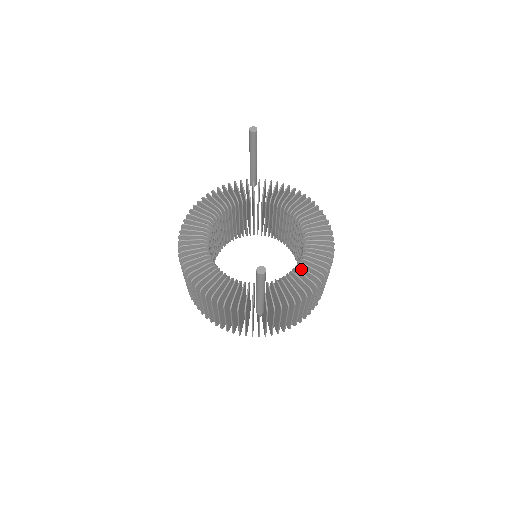
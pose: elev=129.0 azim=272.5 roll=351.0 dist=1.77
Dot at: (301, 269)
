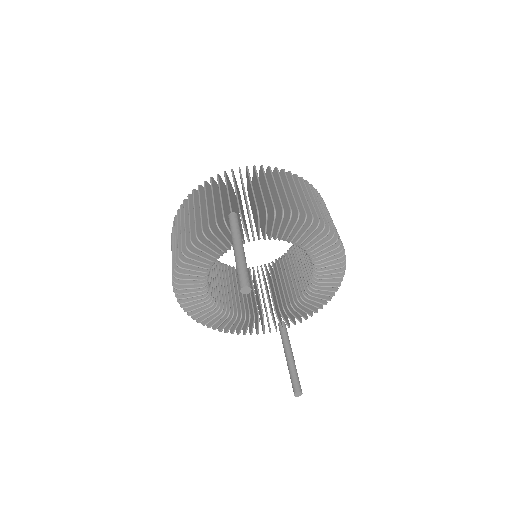
Dot at: (314, 292)
